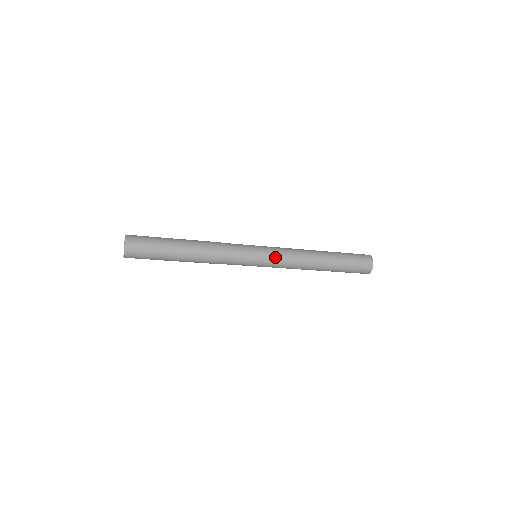
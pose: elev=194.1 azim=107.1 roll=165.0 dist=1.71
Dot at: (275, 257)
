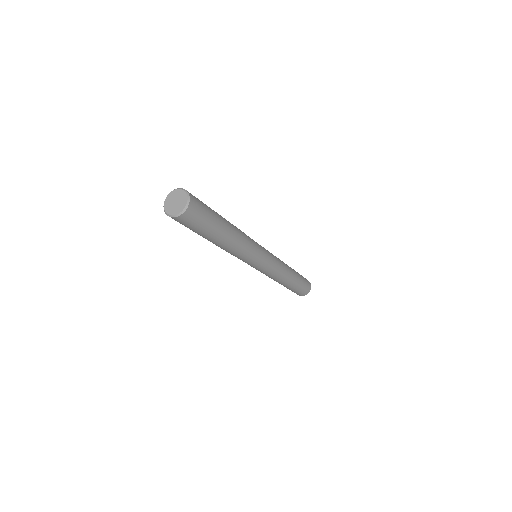
Dot at: (273, 261)
